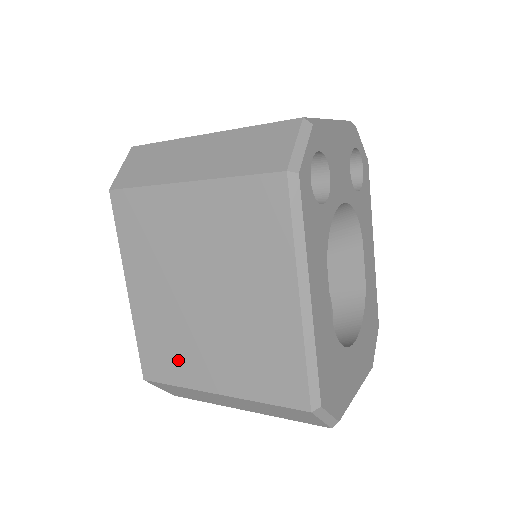
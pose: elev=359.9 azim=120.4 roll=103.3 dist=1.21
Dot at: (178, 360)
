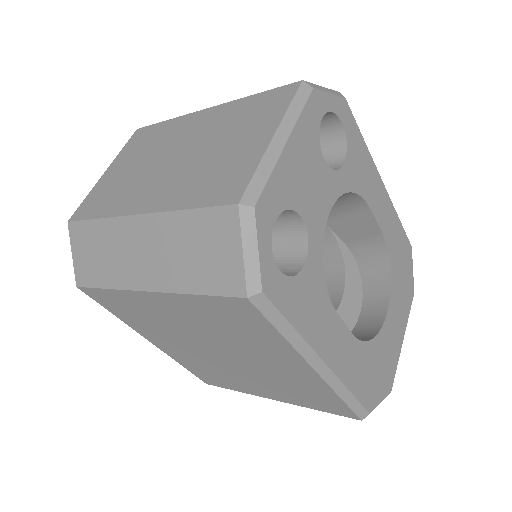
Dot at: (227, 381)
